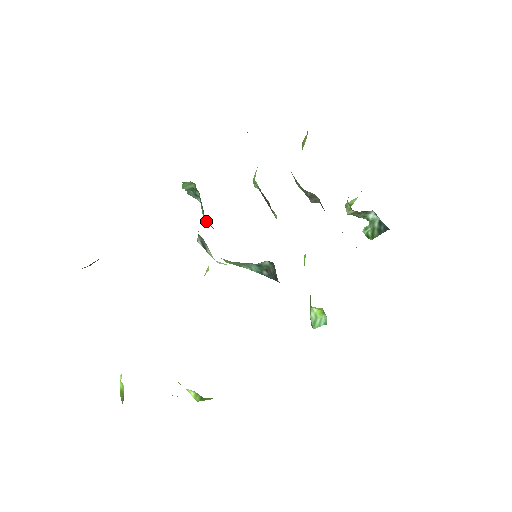
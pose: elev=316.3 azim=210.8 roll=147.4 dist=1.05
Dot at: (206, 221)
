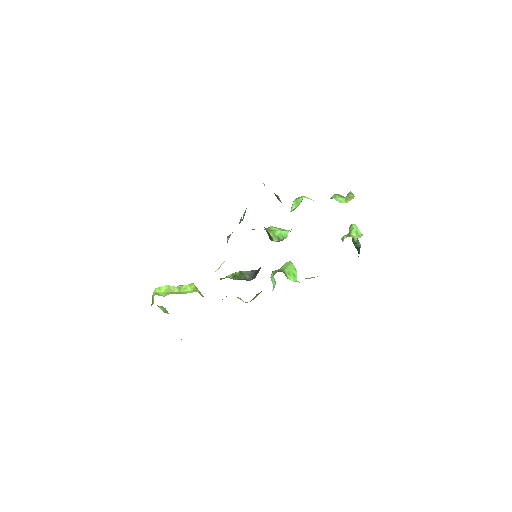
Dot at: occluded
